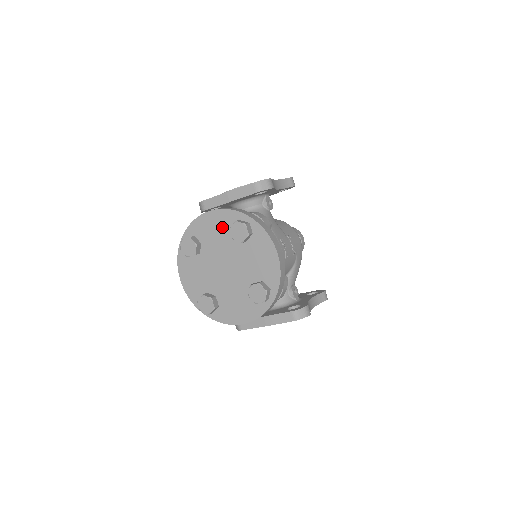
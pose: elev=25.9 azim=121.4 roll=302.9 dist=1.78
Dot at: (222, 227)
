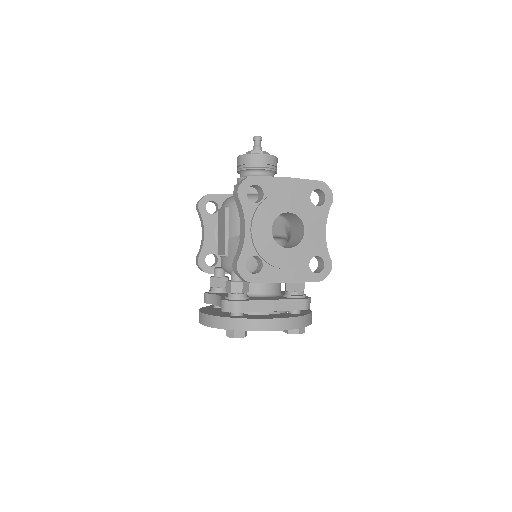
Dot at: occluded
